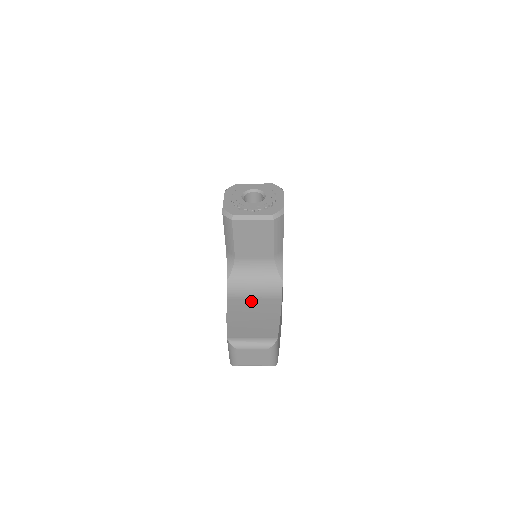
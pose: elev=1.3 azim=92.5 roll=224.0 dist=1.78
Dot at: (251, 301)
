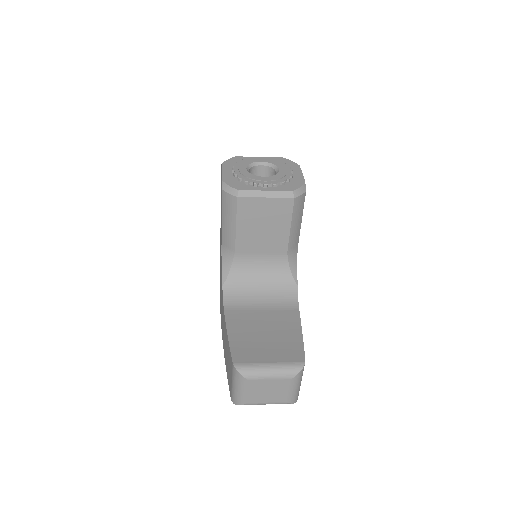
Dot at: (258, 313)
